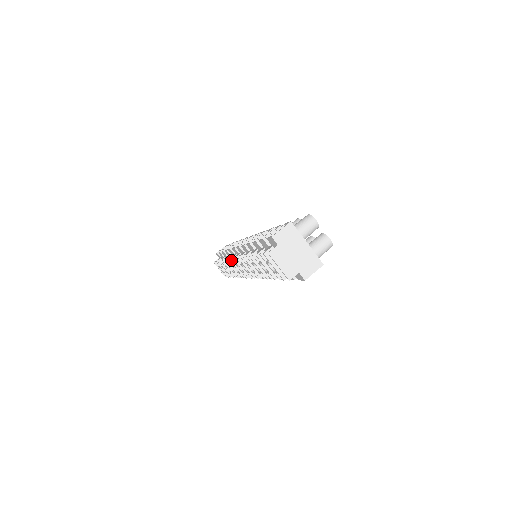
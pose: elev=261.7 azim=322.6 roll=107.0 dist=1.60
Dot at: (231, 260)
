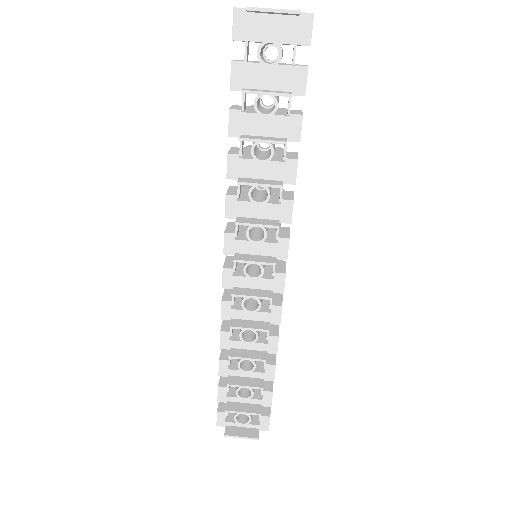
Dot at: (234, 294)
